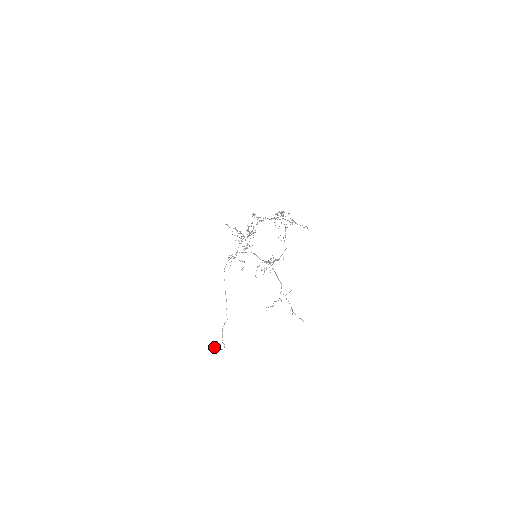
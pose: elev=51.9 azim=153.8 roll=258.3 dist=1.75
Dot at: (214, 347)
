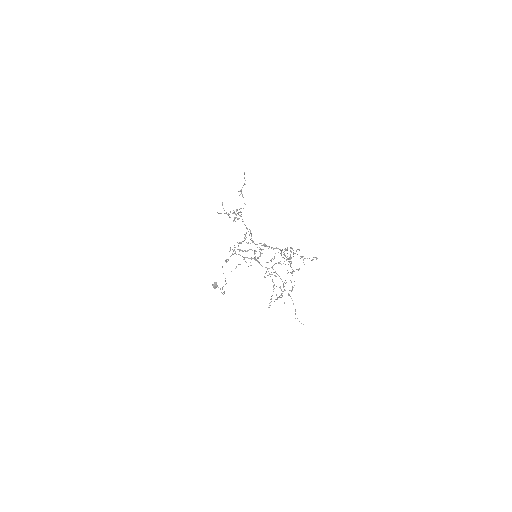
Dot at: occluded
